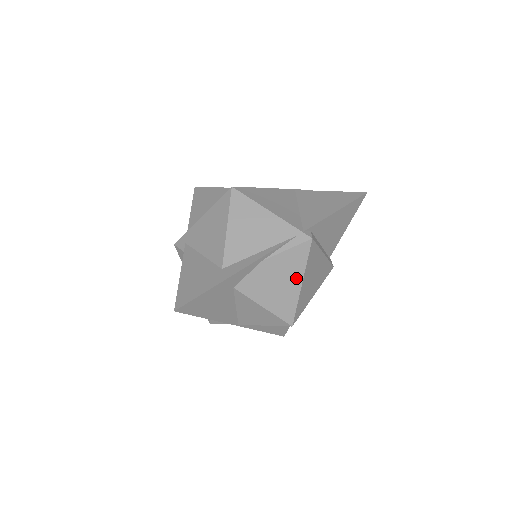
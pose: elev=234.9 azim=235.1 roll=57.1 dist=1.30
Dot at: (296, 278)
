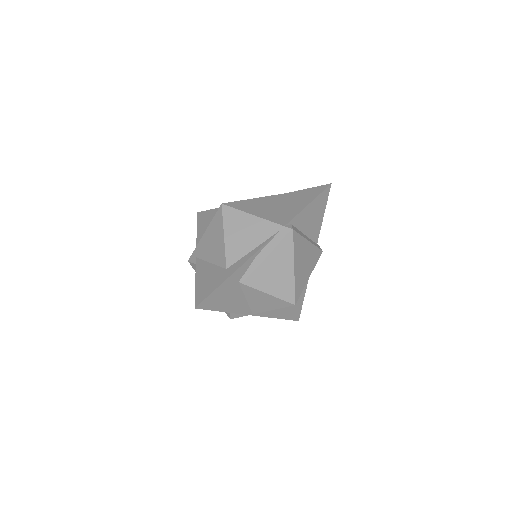
Dot at: (288, 264)
